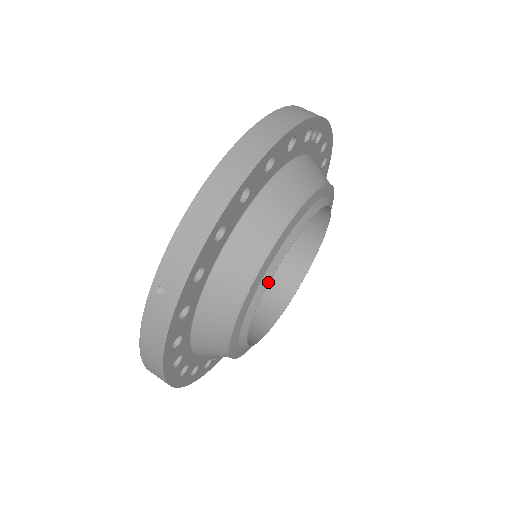
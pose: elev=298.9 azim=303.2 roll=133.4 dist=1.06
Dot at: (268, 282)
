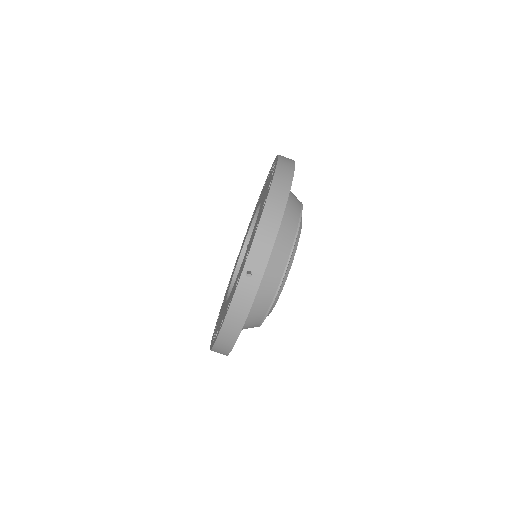
Dot at: (291, 264)
